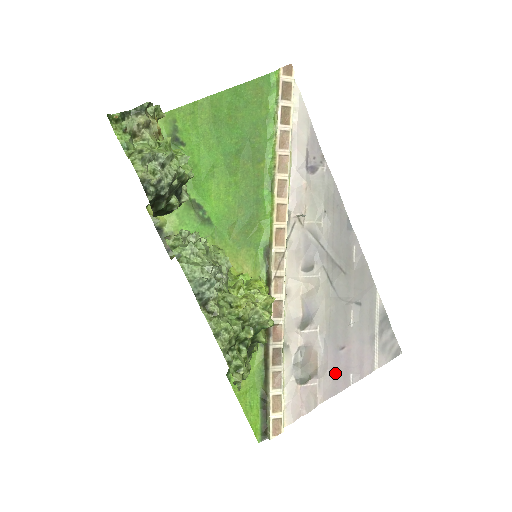
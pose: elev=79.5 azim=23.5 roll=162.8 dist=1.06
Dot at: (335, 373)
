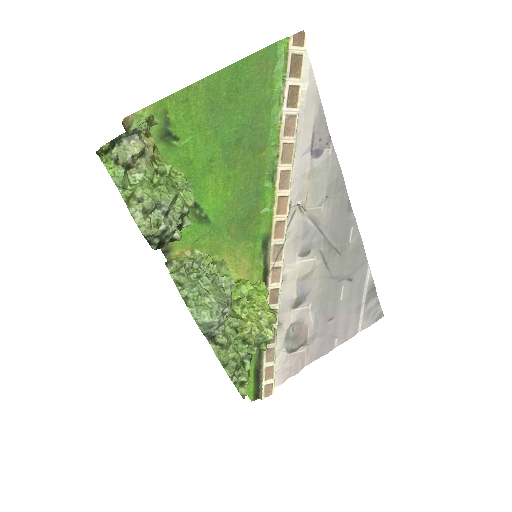
Dot at: (322, 340)
